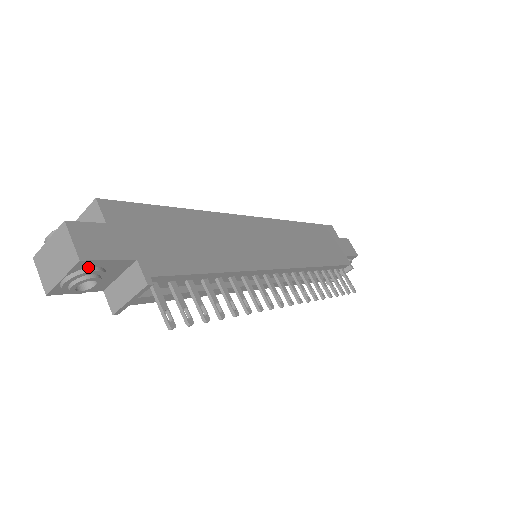
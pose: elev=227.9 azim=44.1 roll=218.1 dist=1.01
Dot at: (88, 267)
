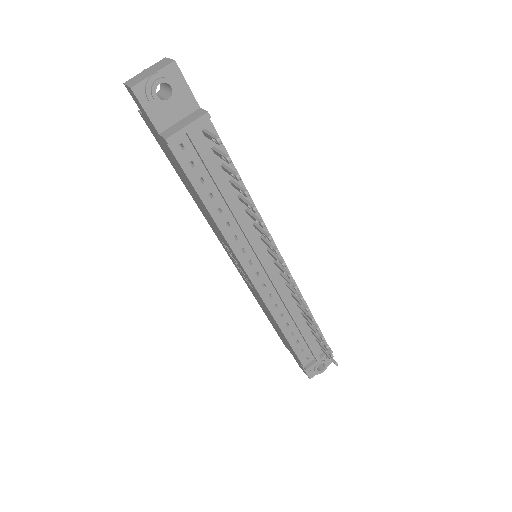
Dot at: (173, 78)
